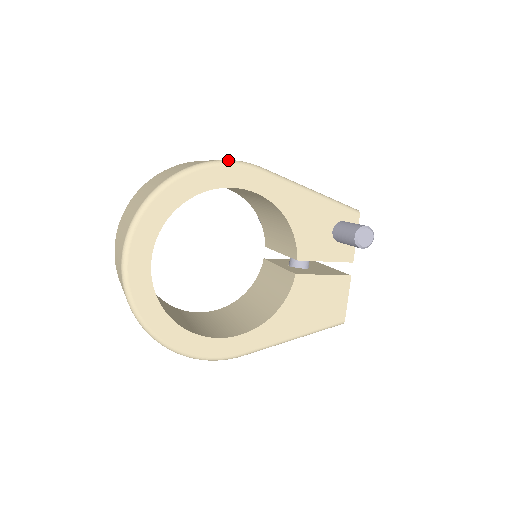
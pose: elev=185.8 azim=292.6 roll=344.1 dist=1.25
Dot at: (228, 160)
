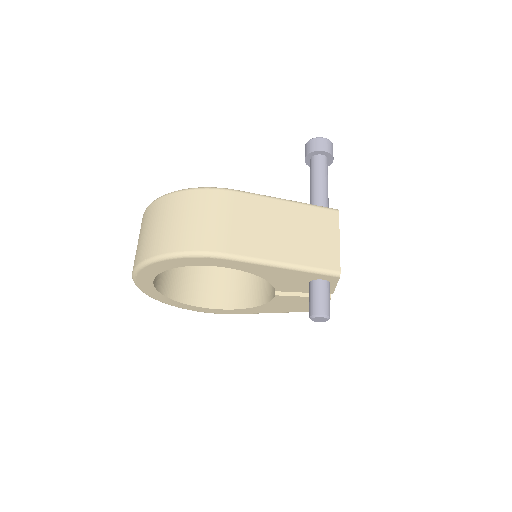
Dot at: (197, 253)
